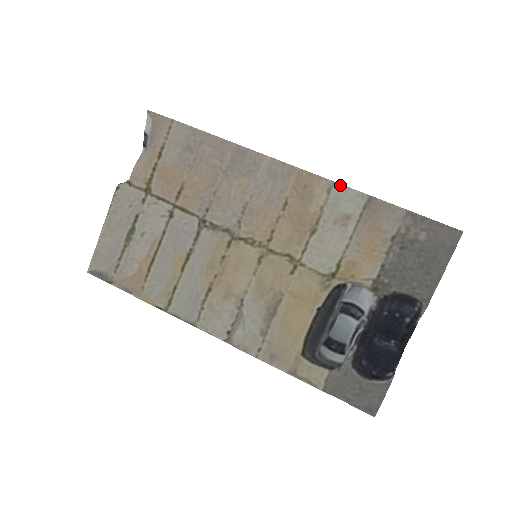
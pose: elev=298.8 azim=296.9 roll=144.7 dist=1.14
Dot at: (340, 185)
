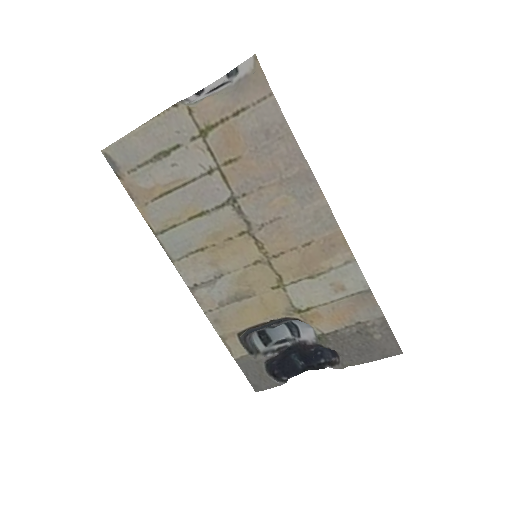
Dot at: (358, 266)
